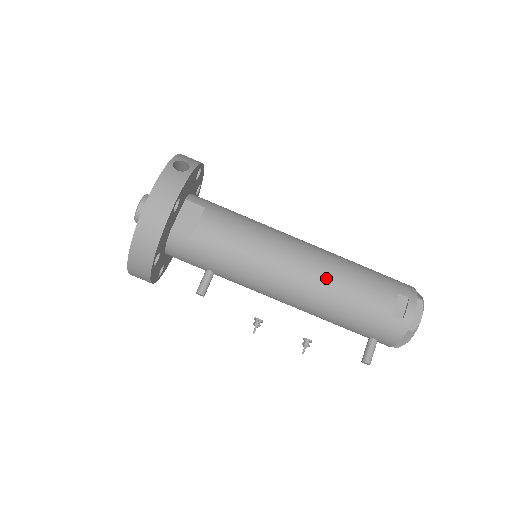
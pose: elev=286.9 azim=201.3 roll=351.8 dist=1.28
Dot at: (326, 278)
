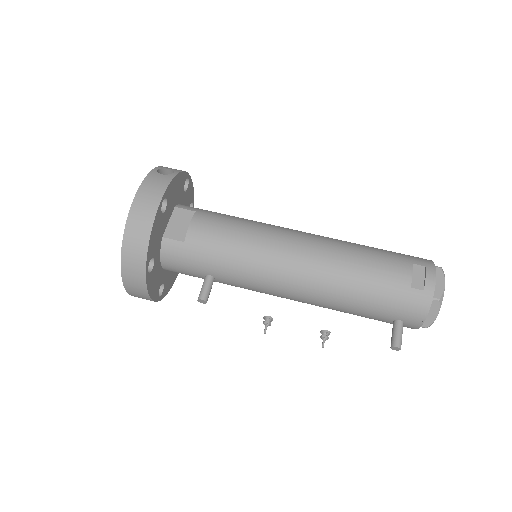
Dot at: (331, 258)
